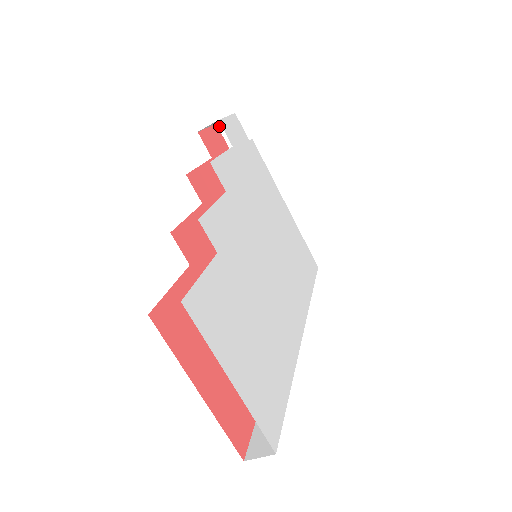
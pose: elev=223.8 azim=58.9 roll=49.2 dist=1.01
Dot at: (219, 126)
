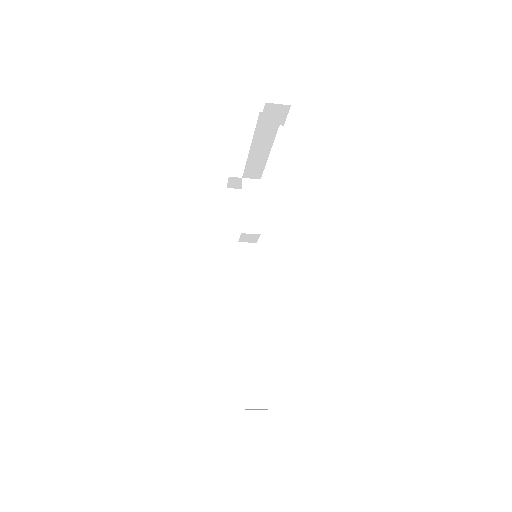
Dot at: (266, 105)
